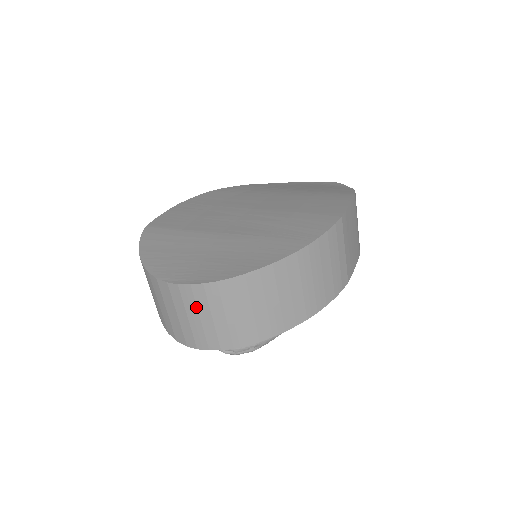
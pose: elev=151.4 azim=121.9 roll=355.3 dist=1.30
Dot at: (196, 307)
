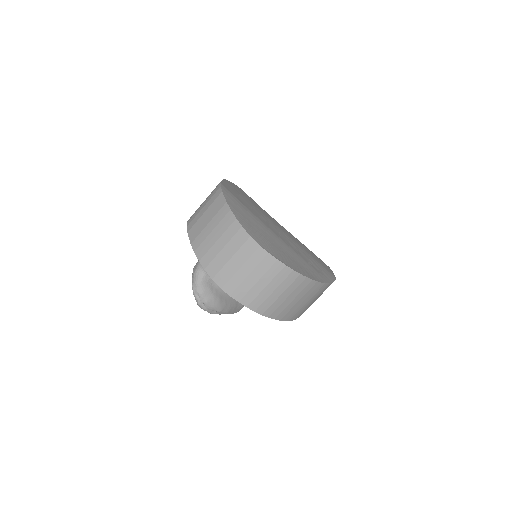
Dot at: (264, 273)
